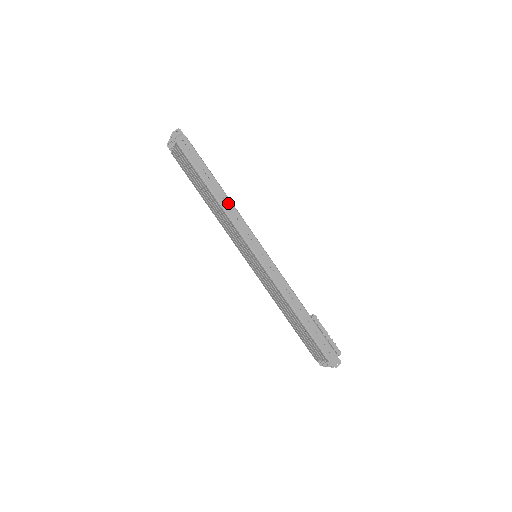
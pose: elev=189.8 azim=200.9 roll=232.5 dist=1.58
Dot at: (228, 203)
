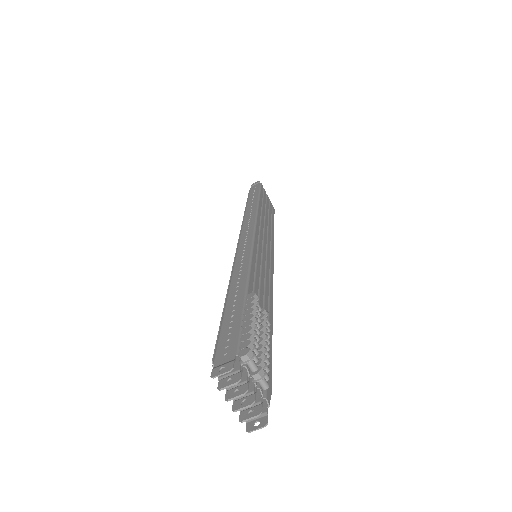
Dot at: (253, 210)
